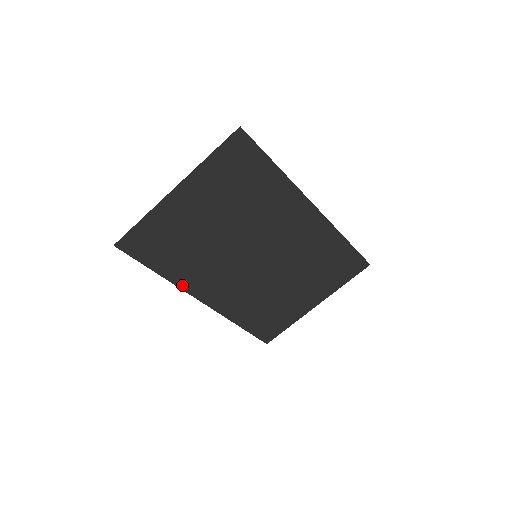
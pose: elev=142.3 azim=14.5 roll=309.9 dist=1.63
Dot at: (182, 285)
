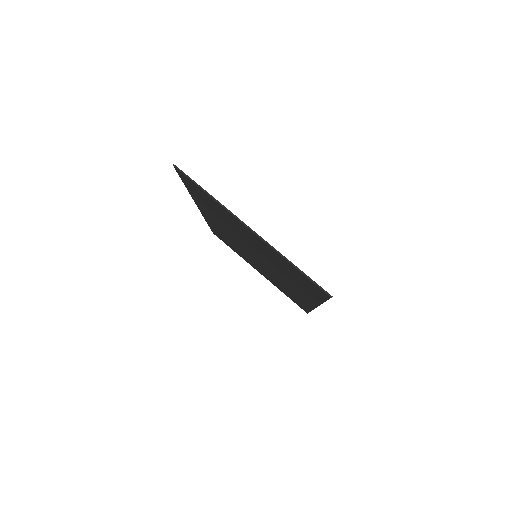
Dot at: occluded
